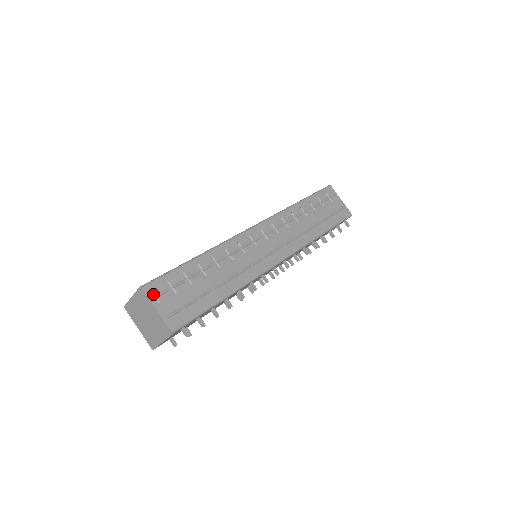
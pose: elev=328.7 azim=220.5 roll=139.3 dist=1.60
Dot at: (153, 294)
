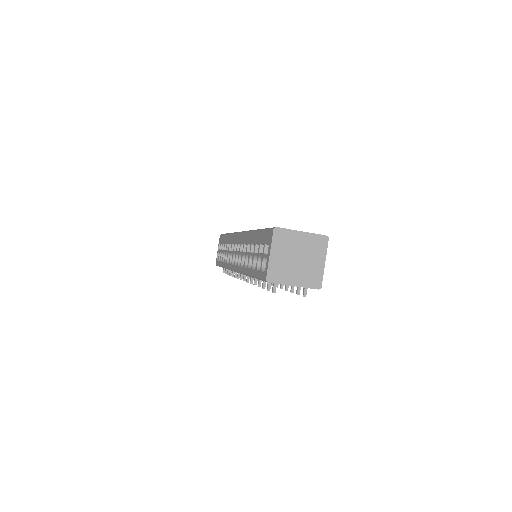
Dot at: occluded
